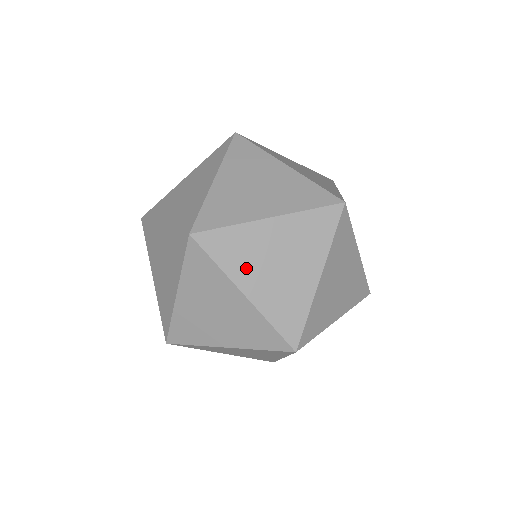
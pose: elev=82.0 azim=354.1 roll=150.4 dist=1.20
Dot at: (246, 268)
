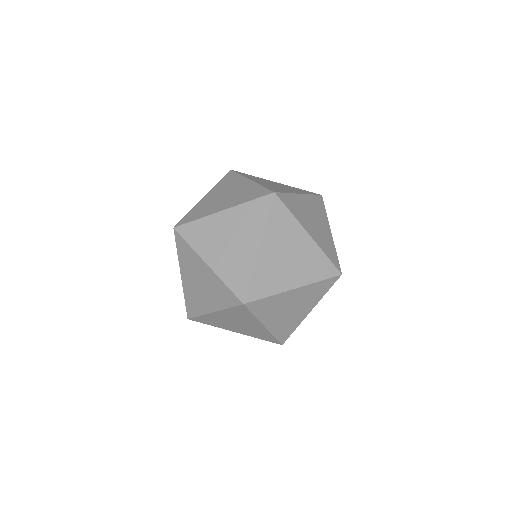
Dot at: (225, 326)
